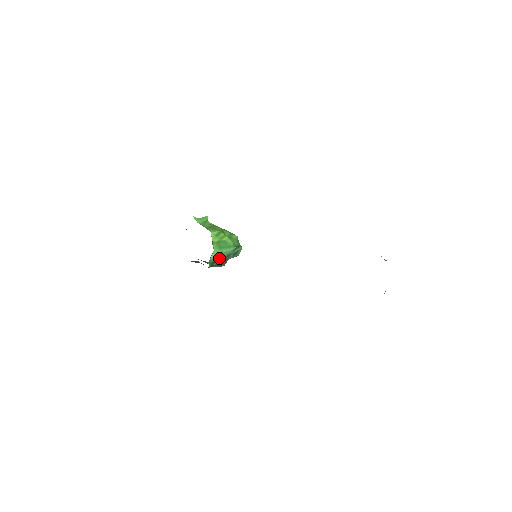
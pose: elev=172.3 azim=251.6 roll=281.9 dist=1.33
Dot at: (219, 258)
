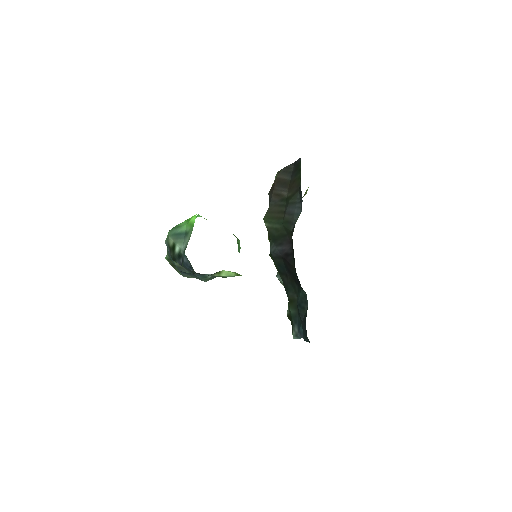
Dot at: occluded
